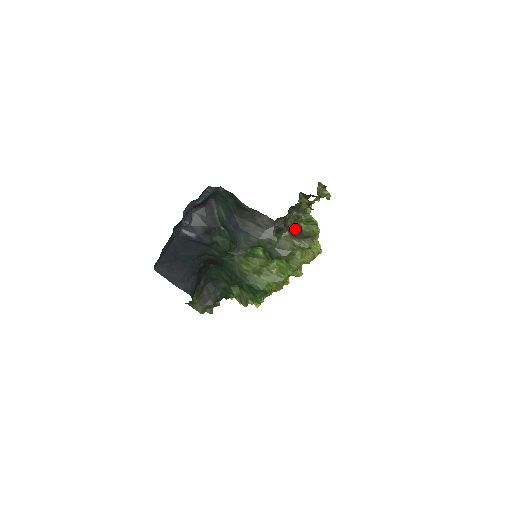
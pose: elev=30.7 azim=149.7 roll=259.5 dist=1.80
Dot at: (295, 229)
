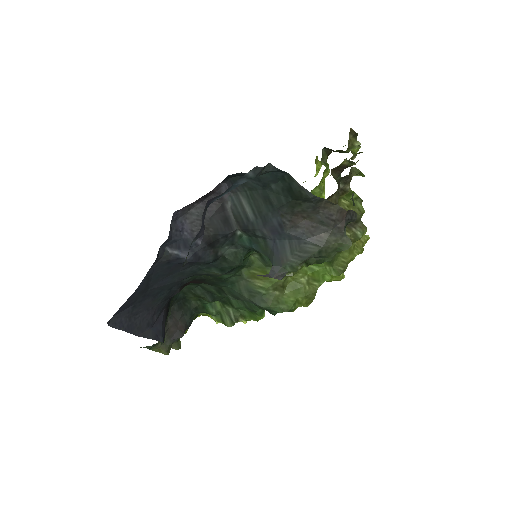
Dot at: occluded
